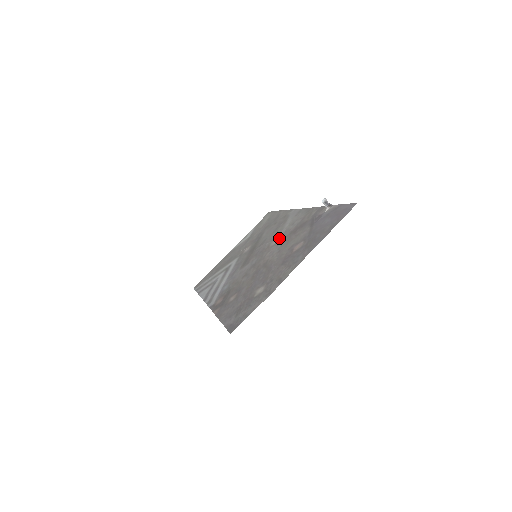
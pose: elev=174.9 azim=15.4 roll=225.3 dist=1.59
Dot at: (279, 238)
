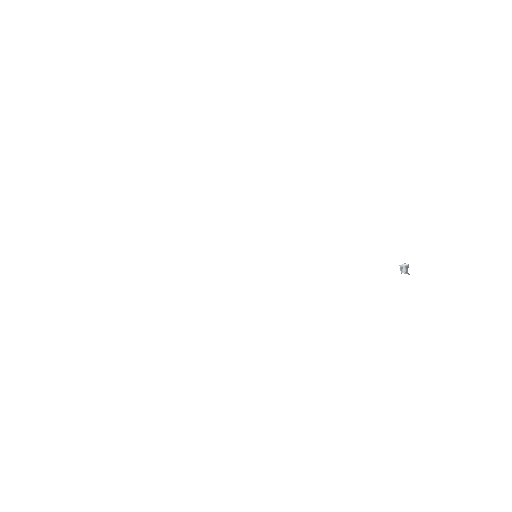
Dot at: occluded
